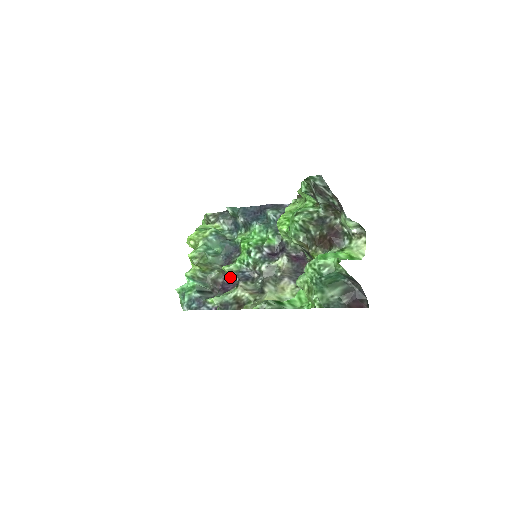
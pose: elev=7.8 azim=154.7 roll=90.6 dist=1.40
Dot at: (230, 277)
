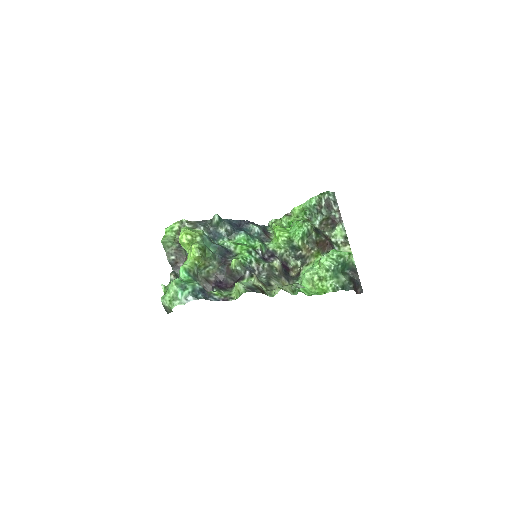
Dot at: (235, 271)
